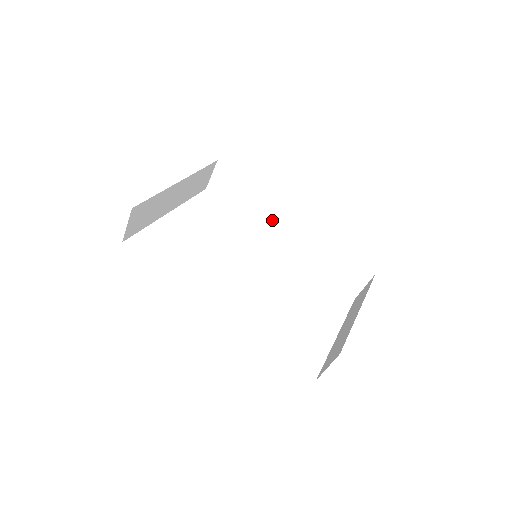
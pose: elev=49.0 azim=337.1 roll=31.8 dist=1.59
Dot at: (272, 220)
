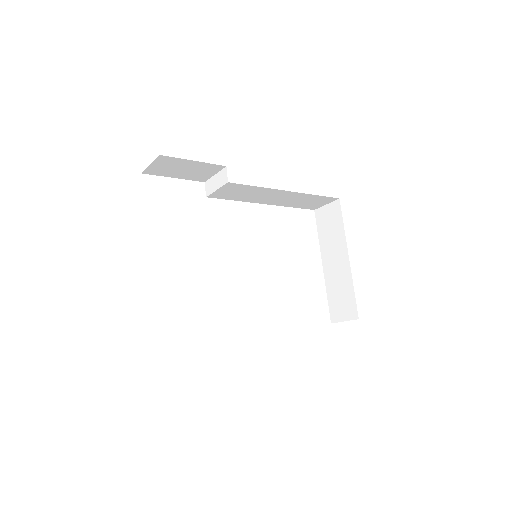
Dot at: (240, 191)
